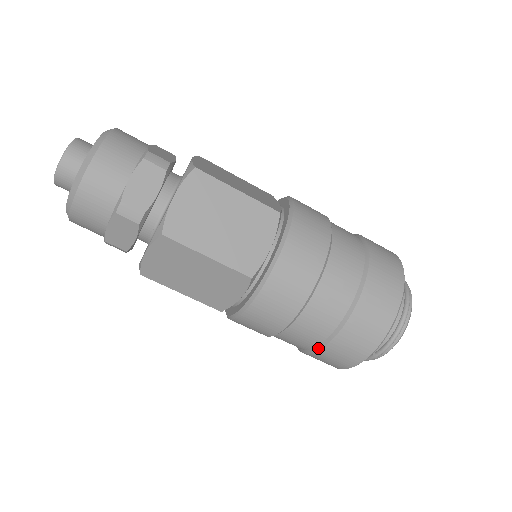
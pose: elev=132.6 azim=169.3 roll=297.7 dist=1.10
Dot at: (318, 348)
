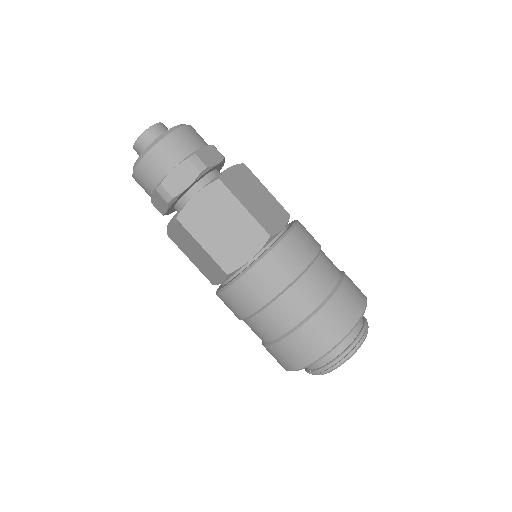
Dot at: (265, 344)
